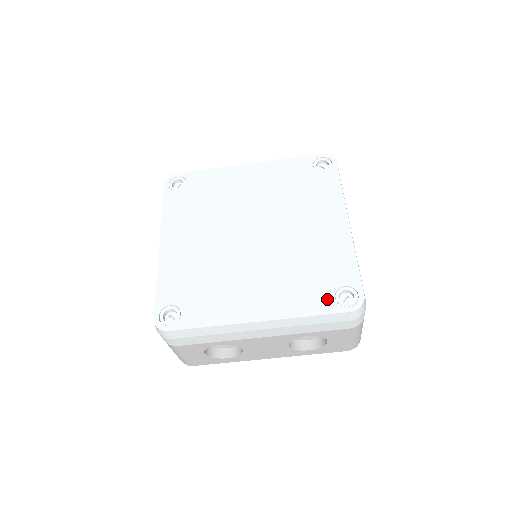
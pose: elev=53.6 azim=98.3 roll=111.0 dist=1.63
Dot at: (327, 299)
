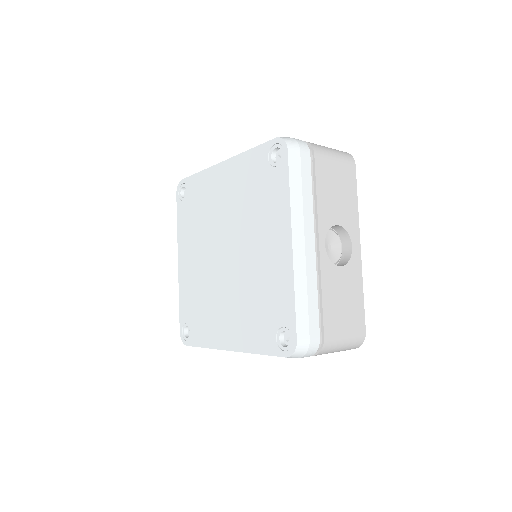
Dot at: (270, 339)
